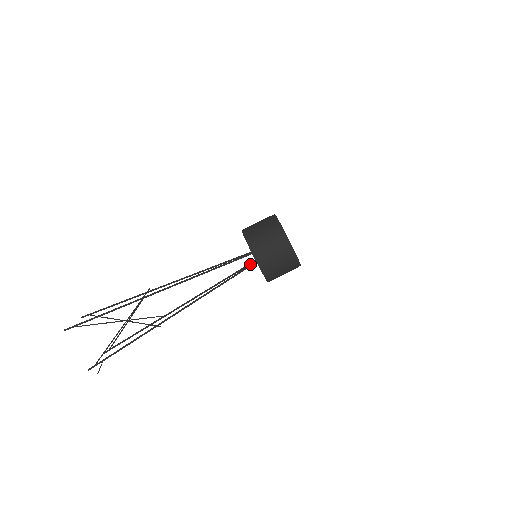
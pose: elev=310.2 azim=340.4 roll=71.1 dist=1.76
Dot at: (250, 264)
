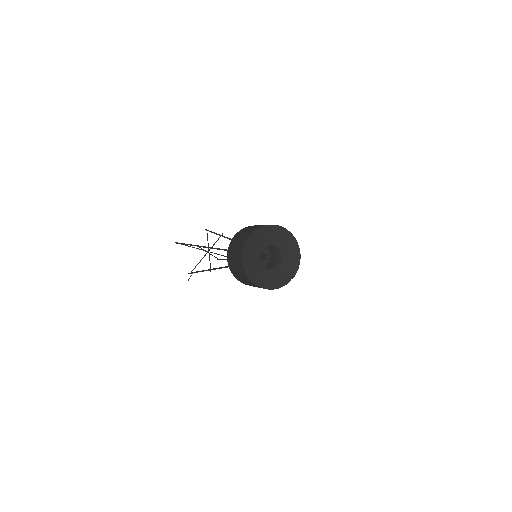
Dot at: occluded
